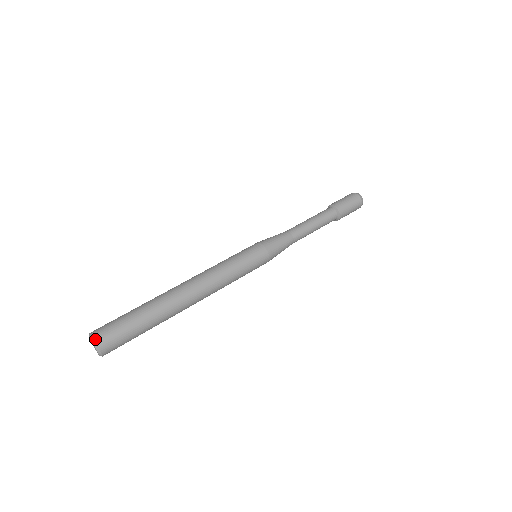
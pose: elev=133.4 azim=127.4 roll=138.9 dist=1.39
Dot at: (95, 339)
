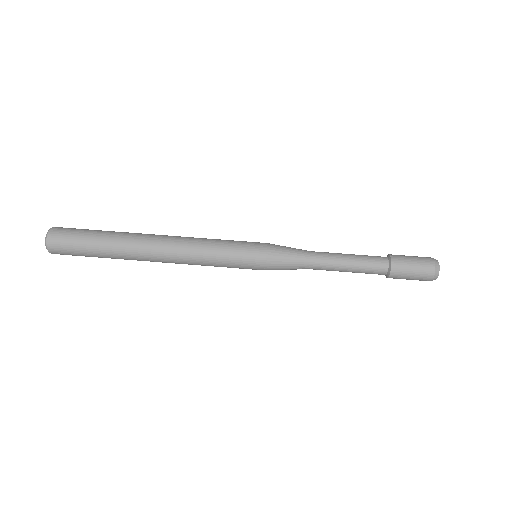
Dot at: (48, 248)
